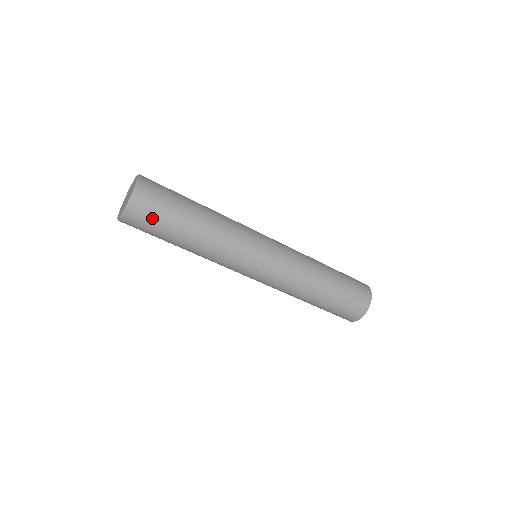
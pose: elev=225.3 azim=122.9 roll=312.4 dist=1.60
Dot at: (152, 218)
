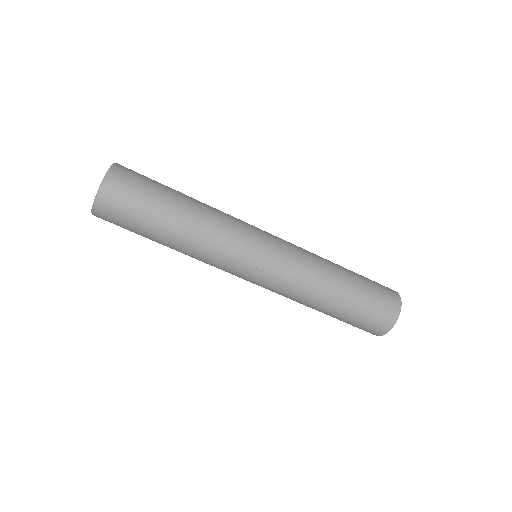
Dot at: (131, 198)
